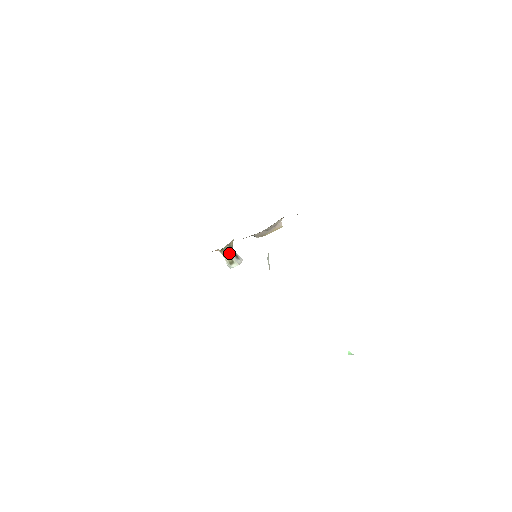
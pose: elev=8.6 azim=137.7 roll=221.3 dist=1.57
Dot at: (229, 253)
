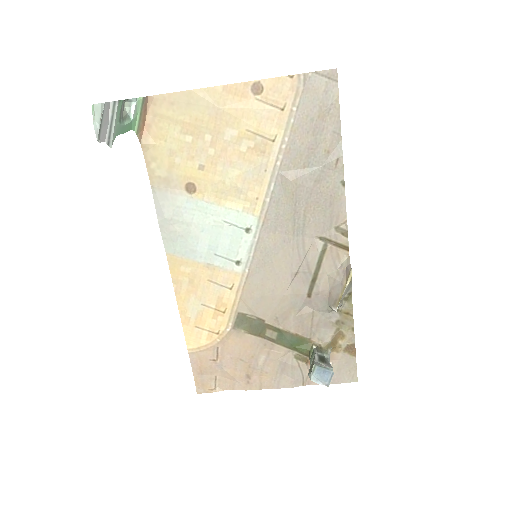
Dot at: (314, 355)
